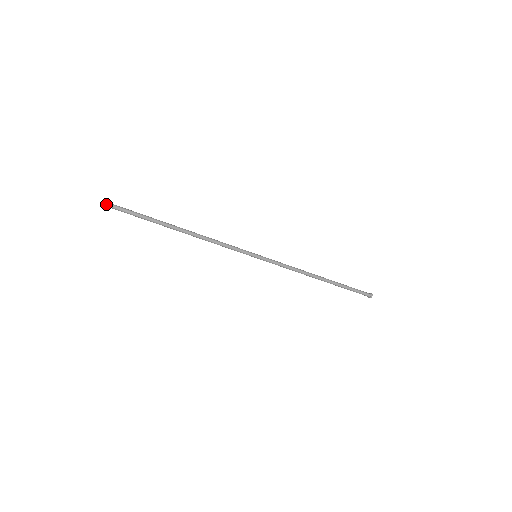
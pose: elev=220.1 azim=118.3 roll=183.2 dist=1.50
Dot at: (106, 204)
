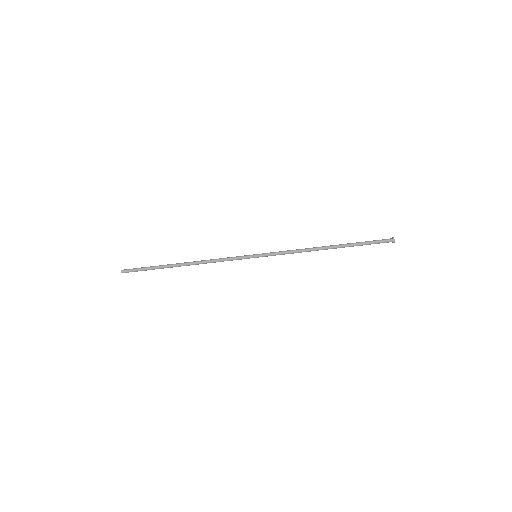
Dot at: (121, 270)
